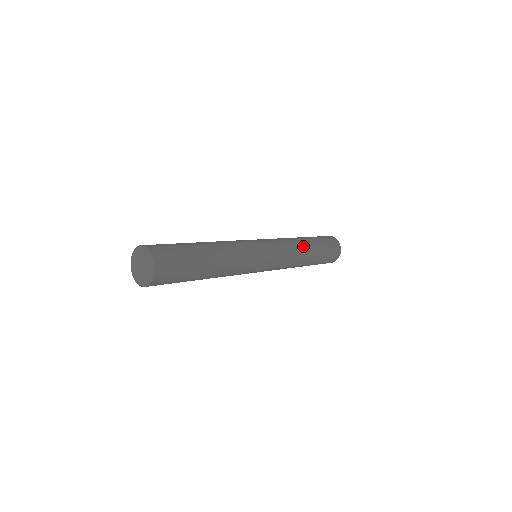
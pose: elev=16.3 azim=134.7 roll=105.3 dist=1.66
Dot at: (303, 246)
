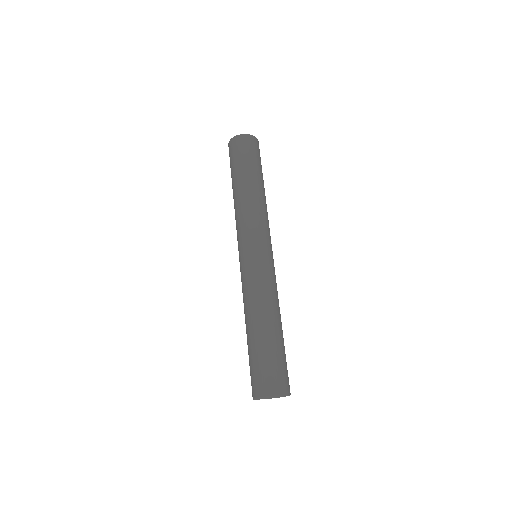
Dot at: occluded
